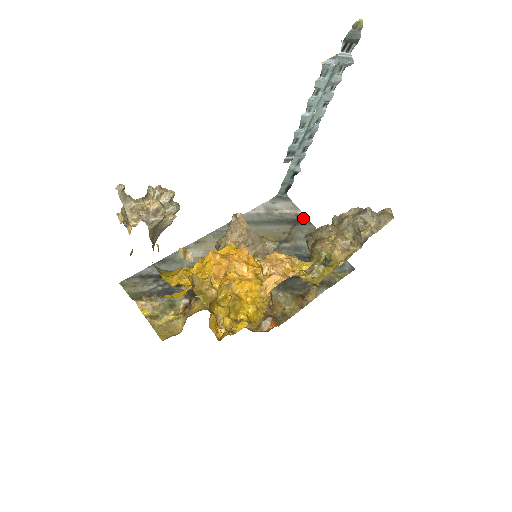
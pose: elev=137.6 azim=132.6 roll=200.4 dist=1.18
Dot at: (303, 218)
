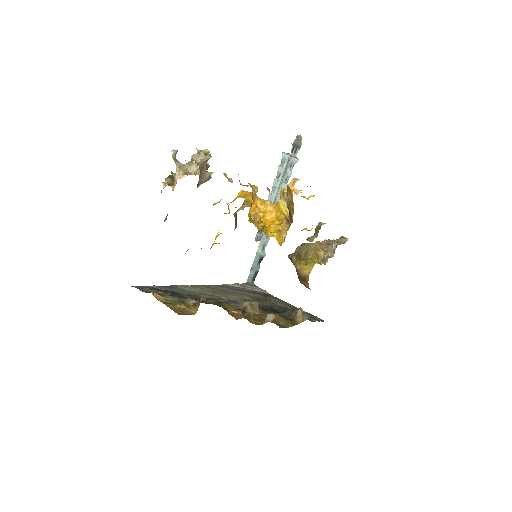
Dot at: (271, 296)
